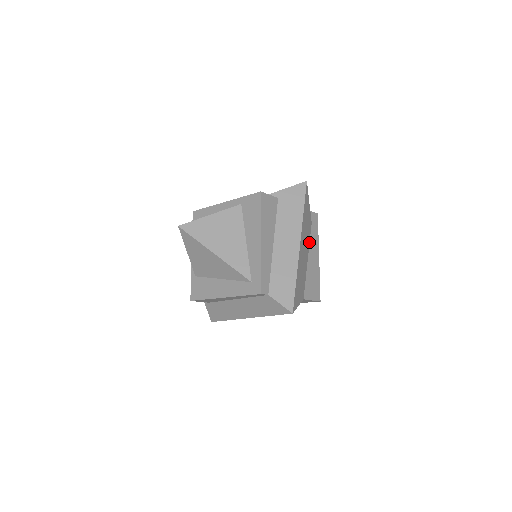
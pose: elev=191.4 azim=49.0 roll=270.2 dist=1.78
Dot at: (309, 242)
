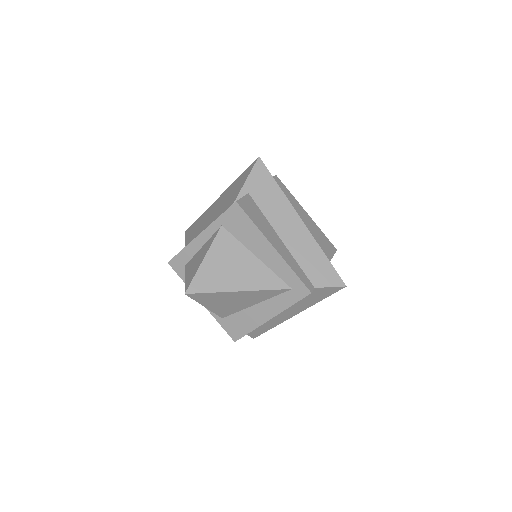
Dot at: occluded
